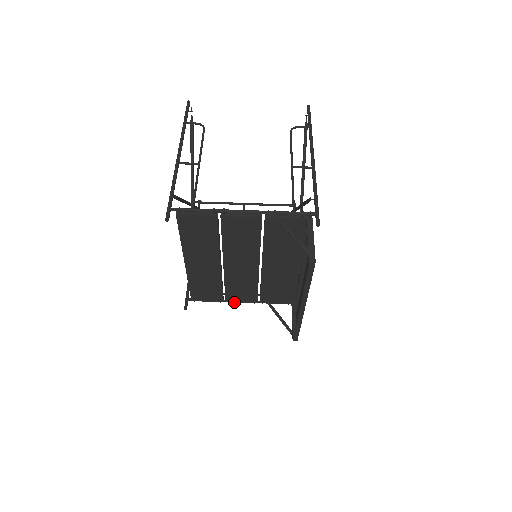
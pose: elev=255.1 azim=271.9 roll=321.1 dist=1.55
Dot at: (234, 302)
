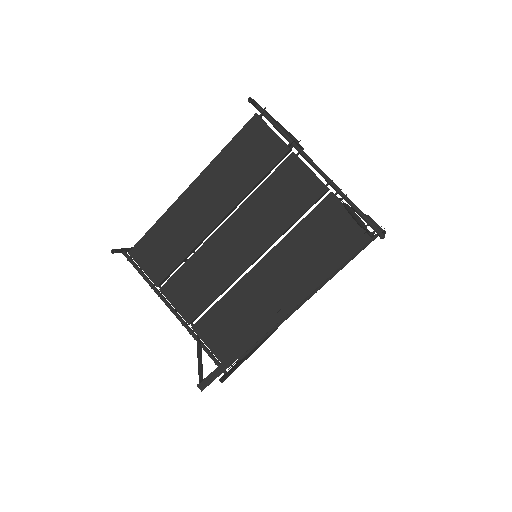
Dot at: (164, 302)
